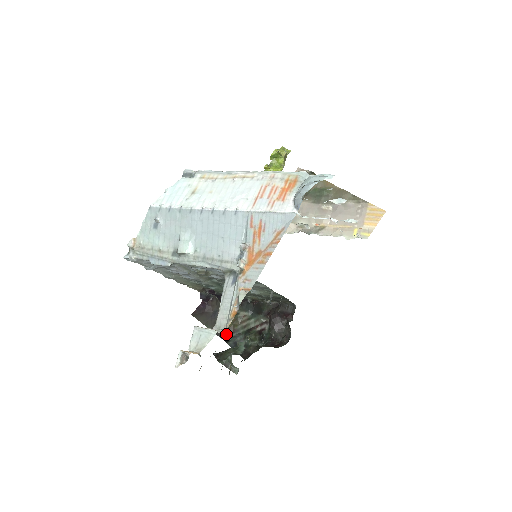
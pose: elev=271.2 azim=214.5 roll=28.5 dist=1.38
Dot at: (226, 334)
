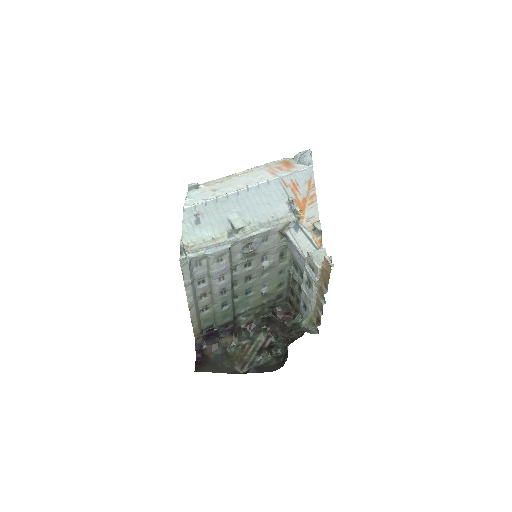
Dot at: (241, 367)
